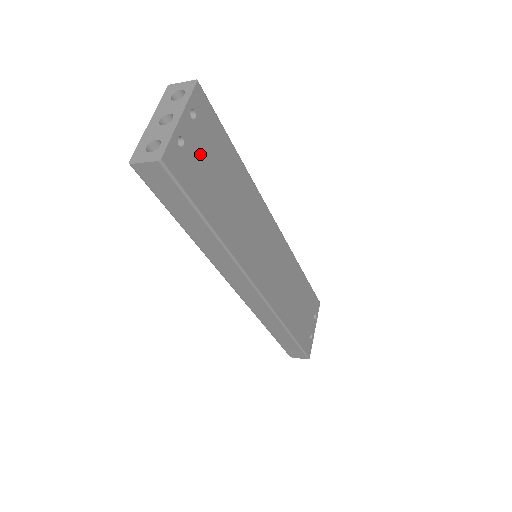
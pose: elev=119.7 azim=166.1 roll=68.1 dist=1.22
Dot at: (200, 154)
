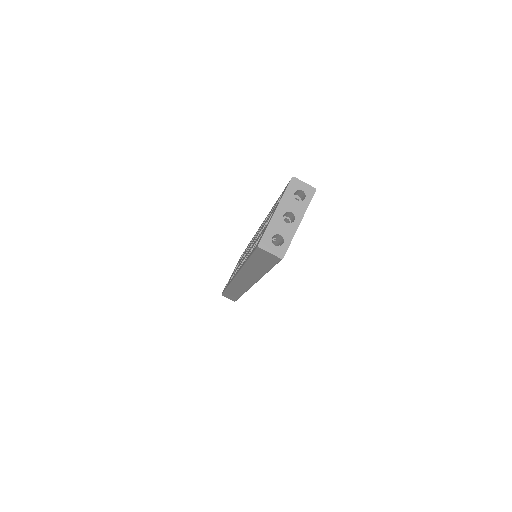
Dot at: occluded
